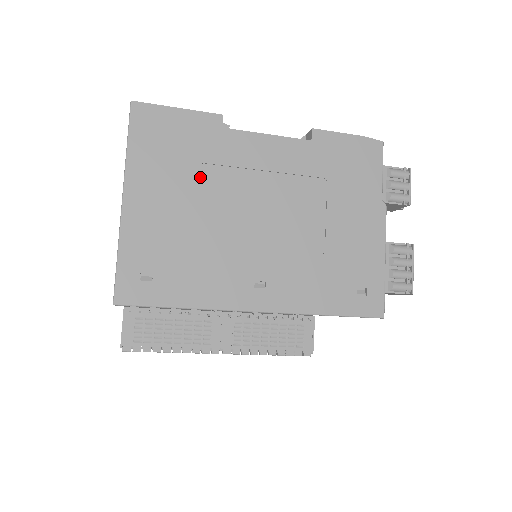
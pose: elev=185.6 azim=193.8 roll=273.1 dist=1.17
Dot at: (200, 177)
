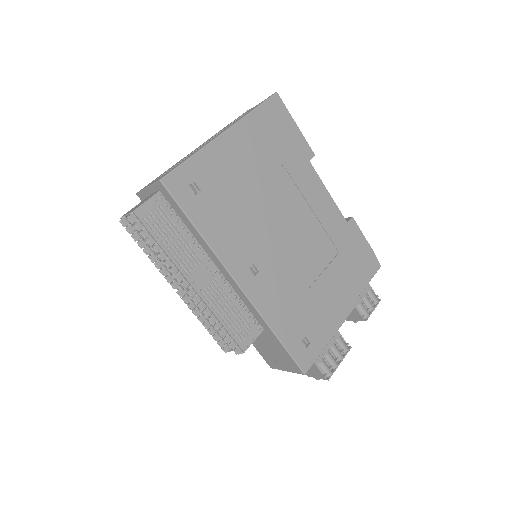
Dot at: (276, 171)
